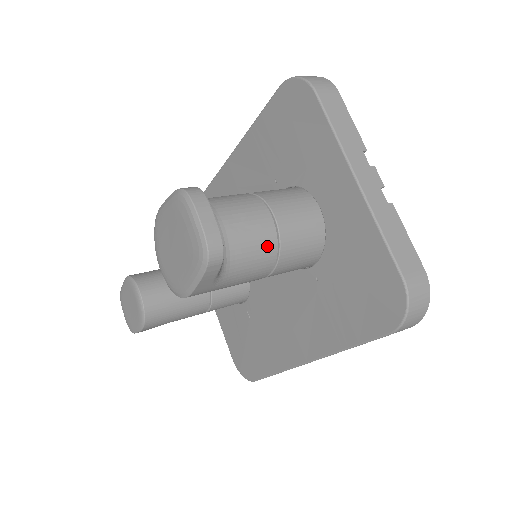
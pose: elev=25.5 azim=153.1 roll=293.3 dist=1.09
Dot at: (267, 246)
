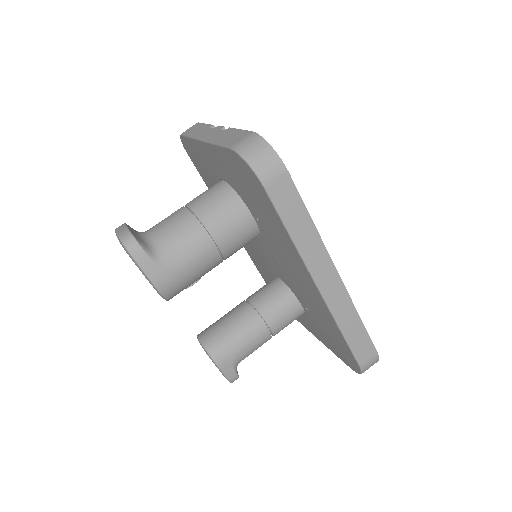
Dot at: (185, 222)
